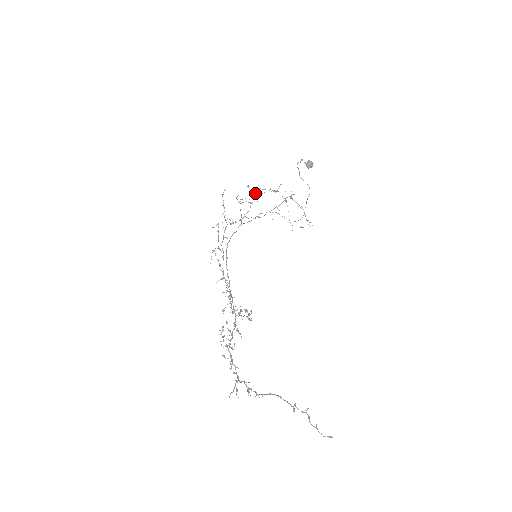
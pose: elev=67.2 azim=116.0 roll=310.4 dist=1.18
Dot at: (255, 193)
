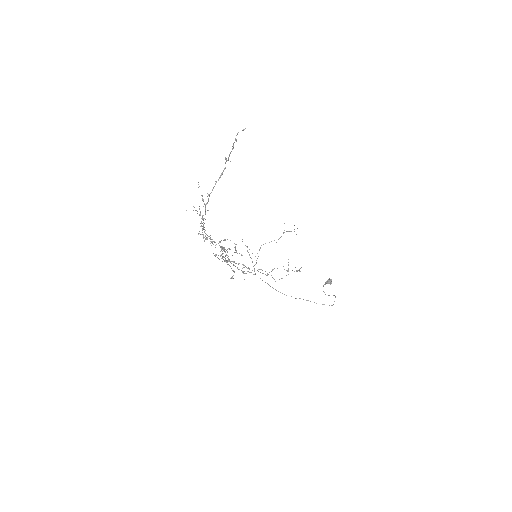
Dot at: occluded
